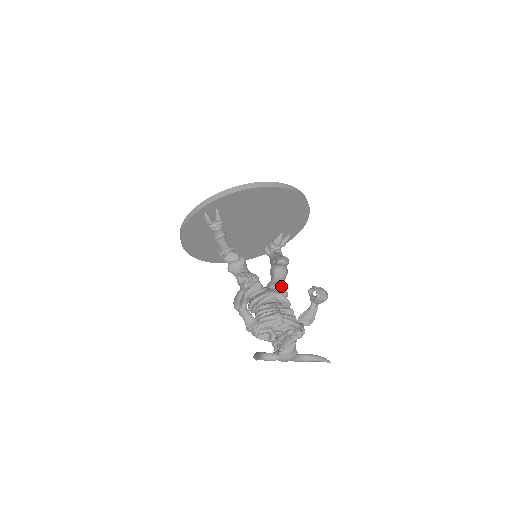
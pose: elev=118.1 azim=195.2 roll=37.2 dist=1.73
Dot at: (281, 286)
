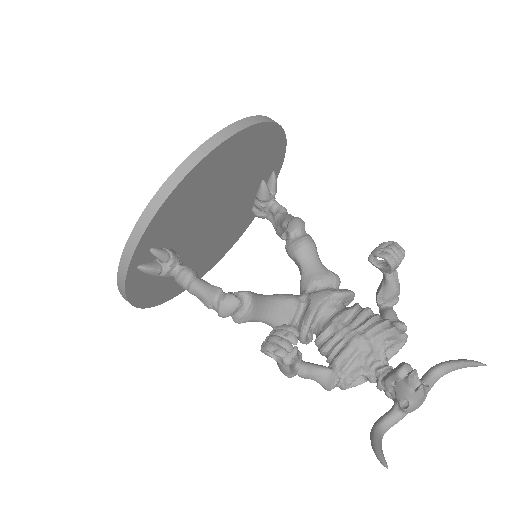
Dot at: (322, 275)
